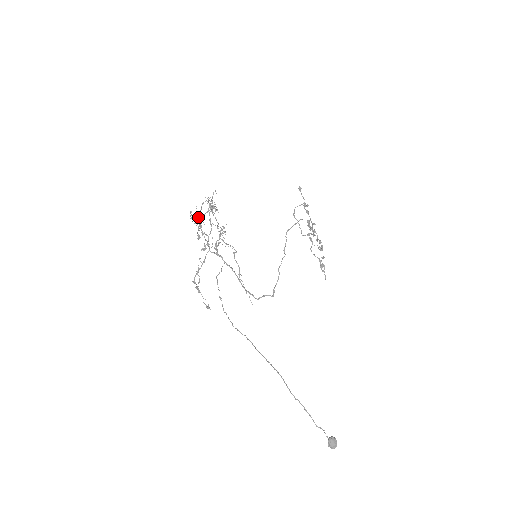
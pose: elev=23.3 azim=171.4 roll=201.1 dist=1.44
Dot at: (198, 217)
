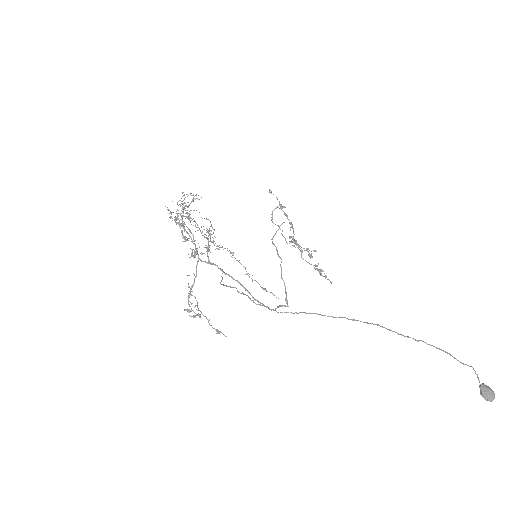
Dot at: (177, 217)
